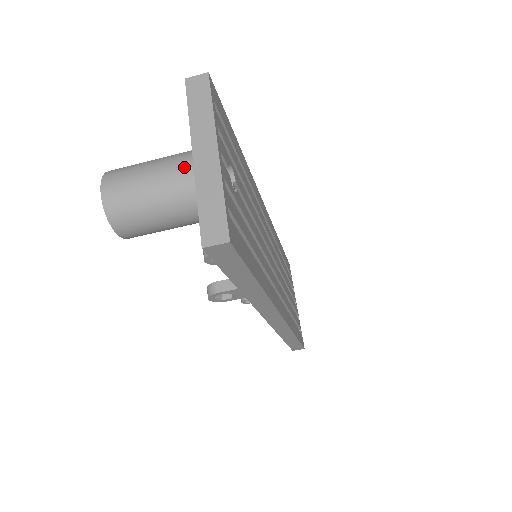
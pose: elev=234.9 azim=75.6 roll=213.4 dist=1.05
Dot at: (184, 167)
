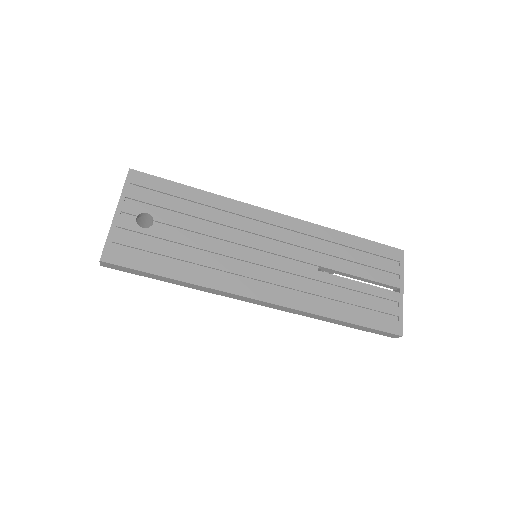
Dot at: occluded
